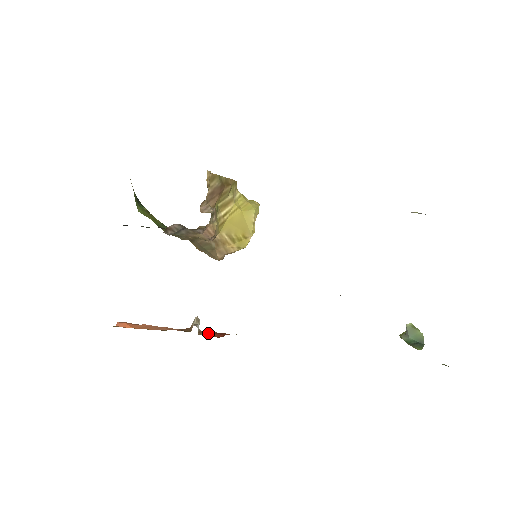
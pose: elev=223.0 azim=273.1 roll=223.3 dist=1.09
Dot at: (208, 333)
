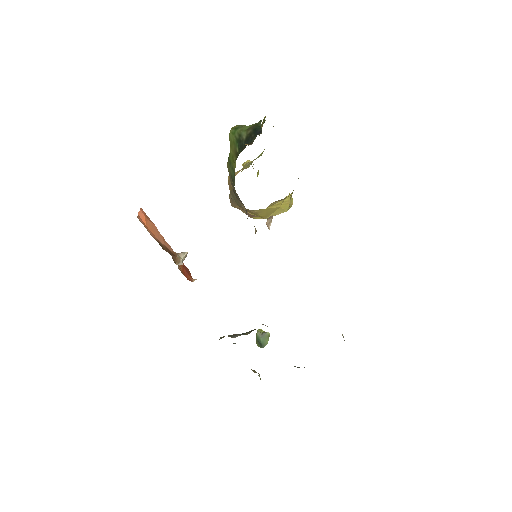
Dot at: (182, 266)
